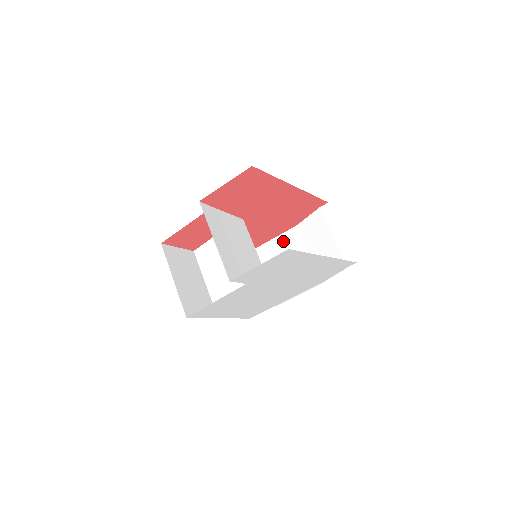
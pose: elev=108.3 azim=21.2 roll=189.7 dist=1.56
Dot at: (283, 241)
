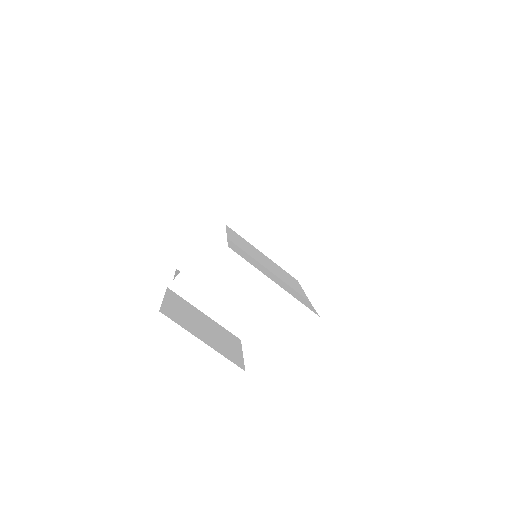
Dot at: (231, 214)
